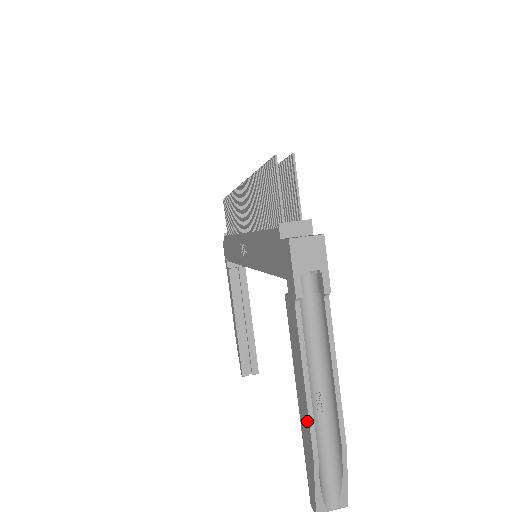
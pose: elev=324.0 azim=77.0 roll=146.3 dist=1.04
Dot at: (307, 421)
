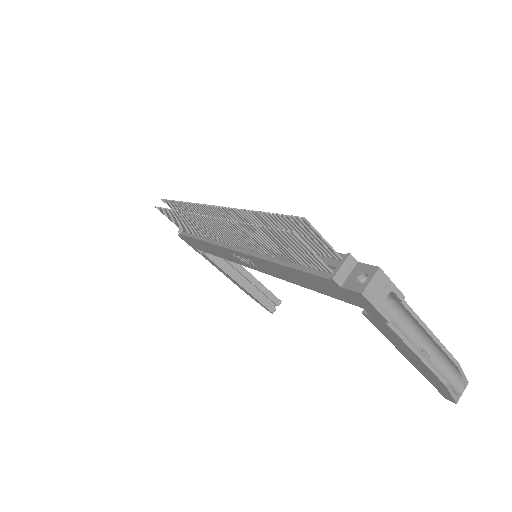
Dot at: (430, 372)
